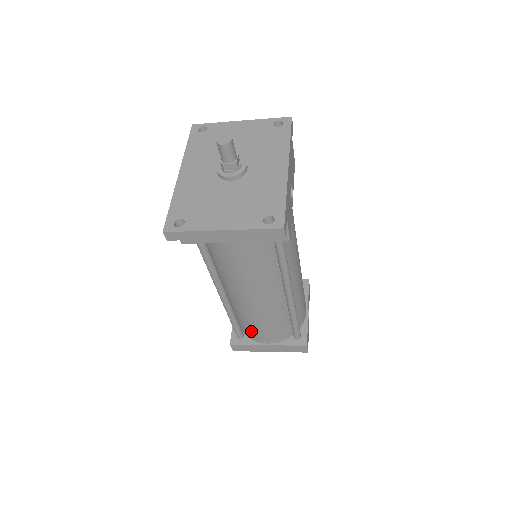
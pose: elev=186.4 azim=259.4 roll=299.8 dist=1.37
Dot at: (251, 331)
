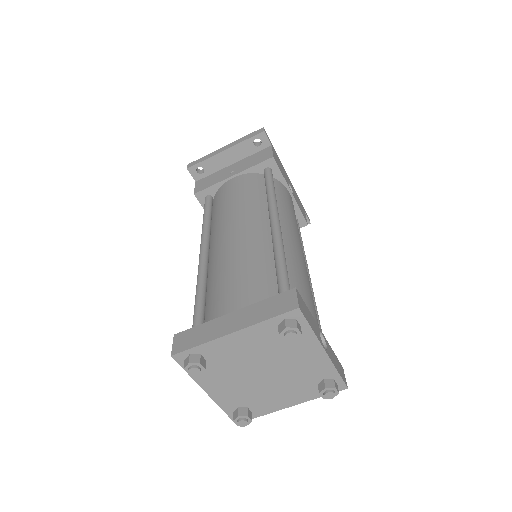
Dot at: (216, 300)
